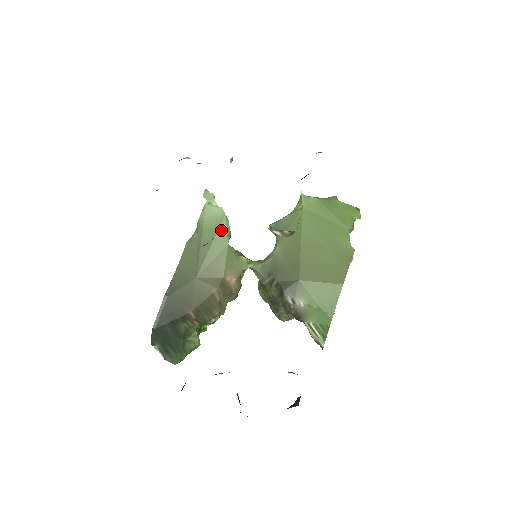
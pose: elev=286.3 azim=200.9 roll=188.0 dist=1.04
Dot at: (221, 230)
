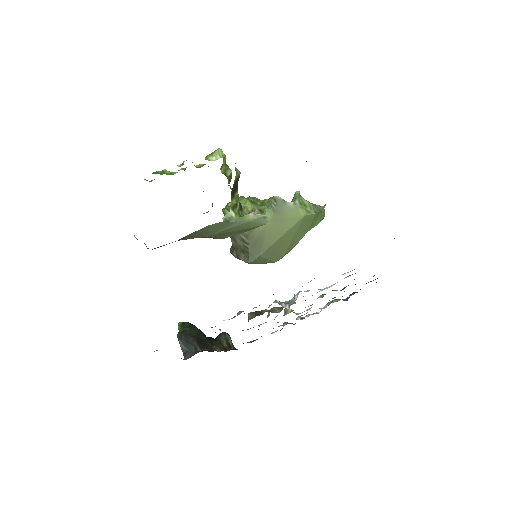
Dot at: (252, 228)
